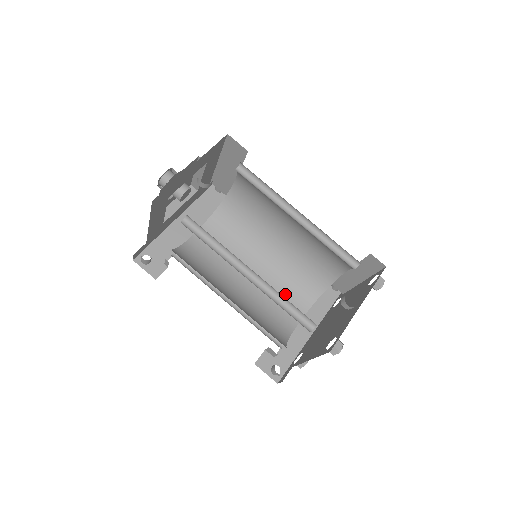
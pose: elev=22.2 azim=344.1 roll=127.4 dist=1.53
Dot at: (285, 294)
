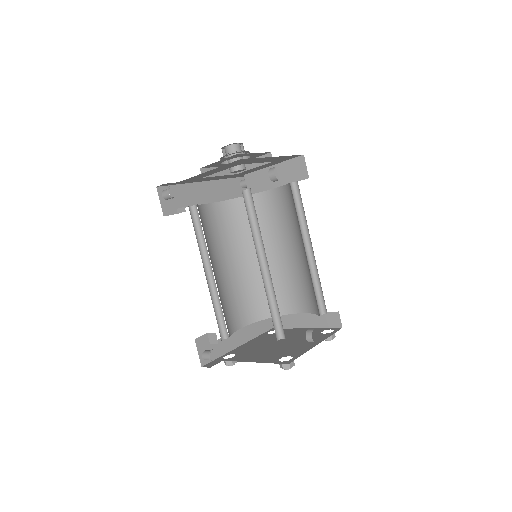
Dot at: (243, 300)
